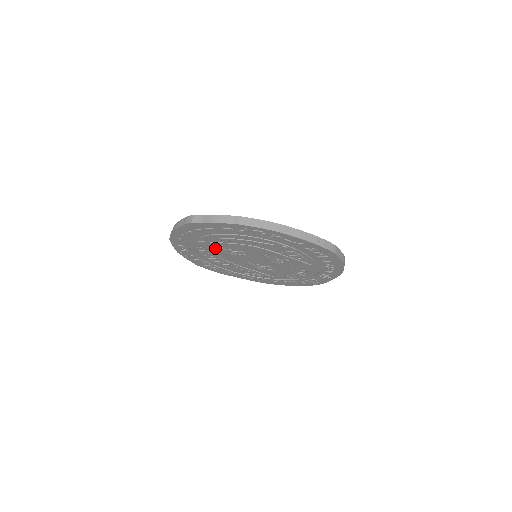
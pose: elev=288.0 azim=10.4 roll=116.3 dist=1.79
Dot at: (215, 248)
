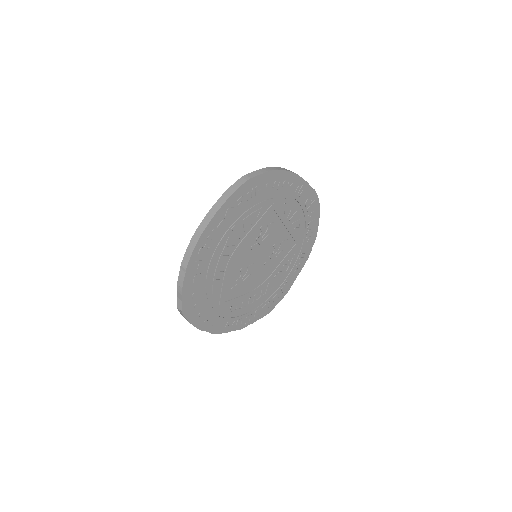
Dot at: (233, 294)
